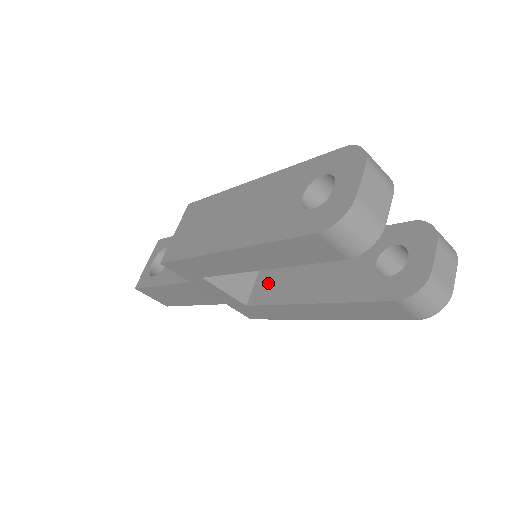
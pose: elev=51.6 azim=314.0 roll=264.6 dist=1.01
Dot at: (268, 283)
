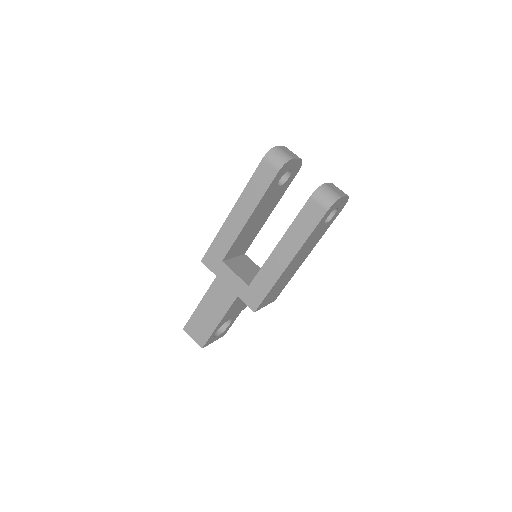
Dot at: occluded
